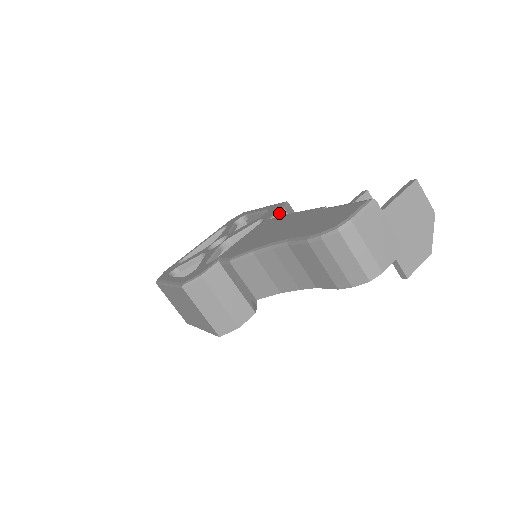
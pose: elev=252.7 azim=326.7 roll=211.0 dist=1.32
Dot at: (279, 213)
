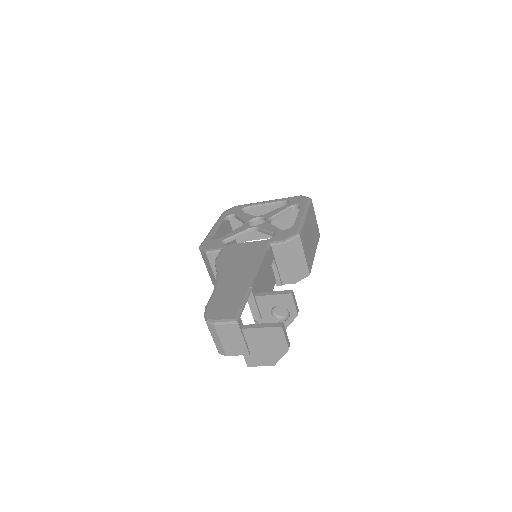
Dot at: (279, 243)
